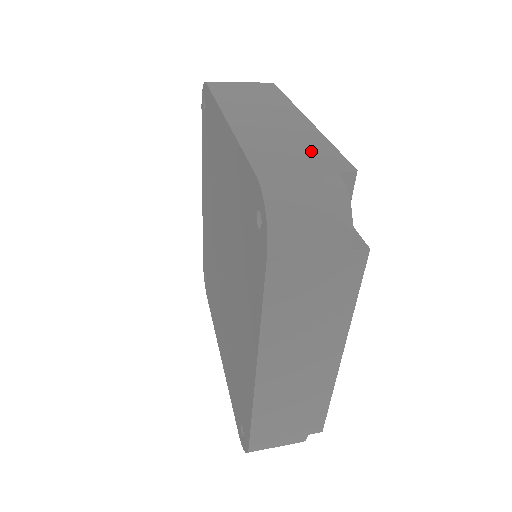
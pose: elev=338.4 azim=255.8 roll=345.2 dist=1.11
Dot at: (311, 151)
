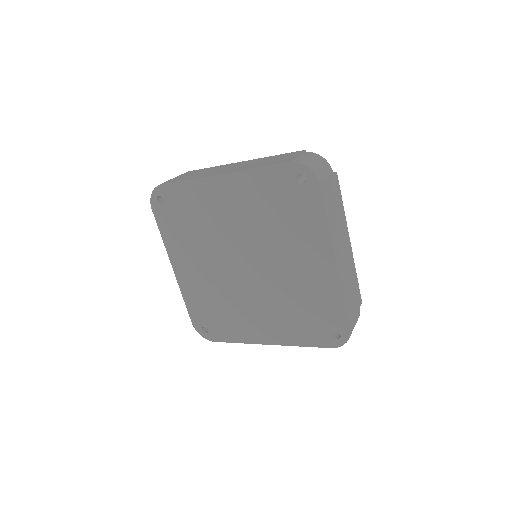
Dot at: (279, 157)
